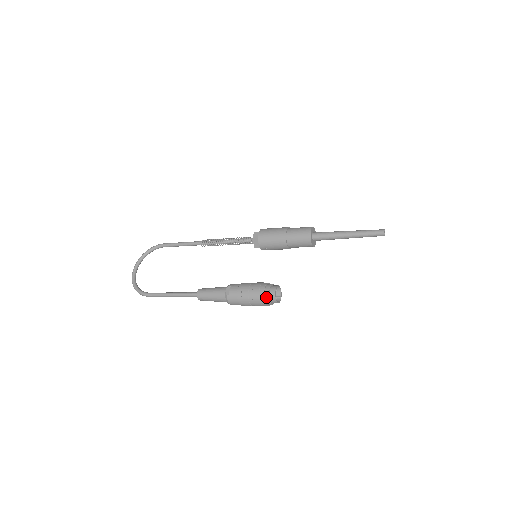
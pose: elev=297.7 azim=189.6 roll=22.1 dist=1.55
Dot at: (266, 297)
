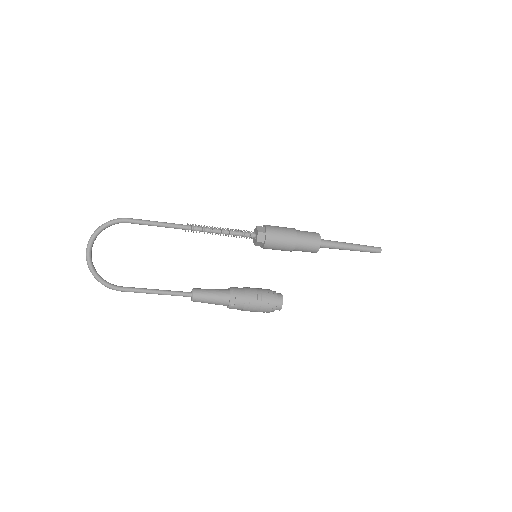
Dot at: (273, 310)
